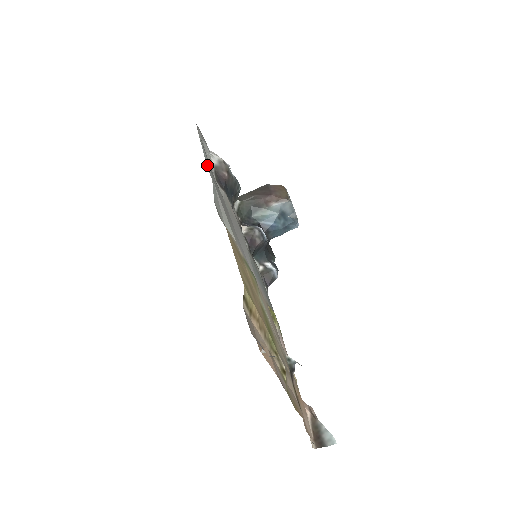
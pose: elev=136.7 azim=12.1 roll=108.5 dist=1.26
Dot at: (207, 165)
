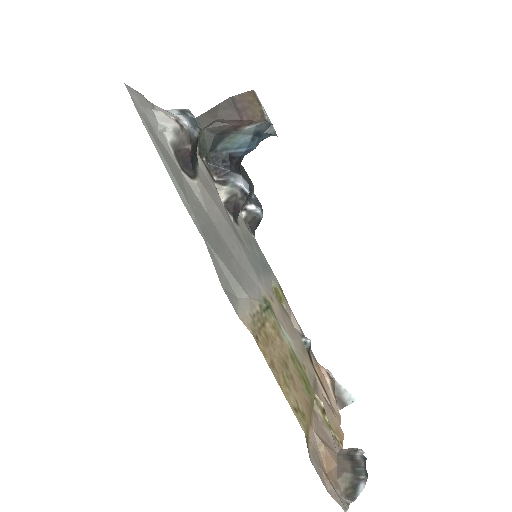
Dot at: (183, 200)
